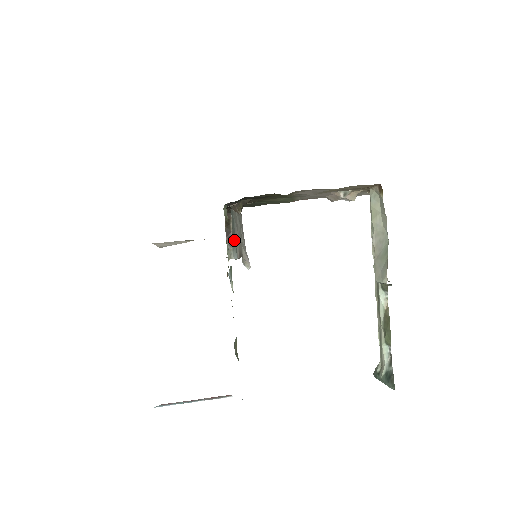
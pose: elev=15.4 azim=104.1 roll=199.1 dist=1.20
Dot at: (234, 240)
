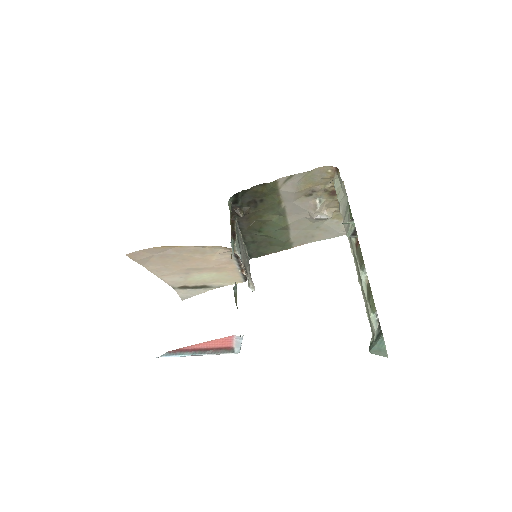
Dot at: (238, 241)
